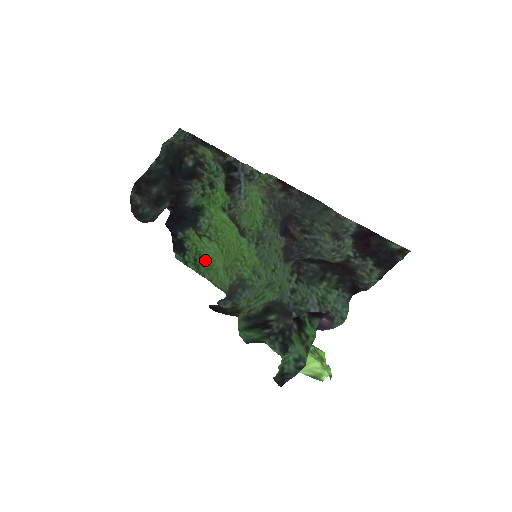
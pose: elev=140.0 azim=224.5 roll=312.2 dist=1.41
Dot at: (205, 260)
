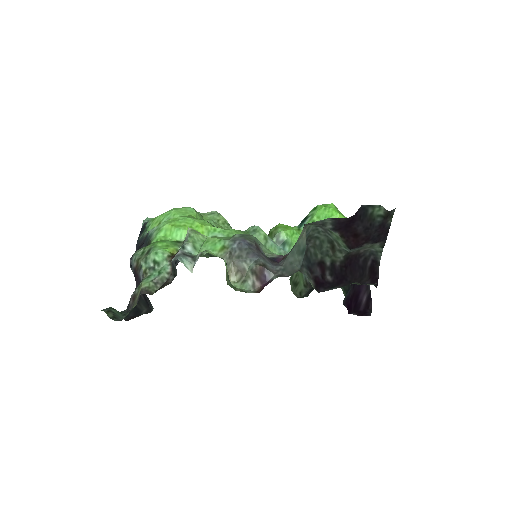
Dot at: occluded
